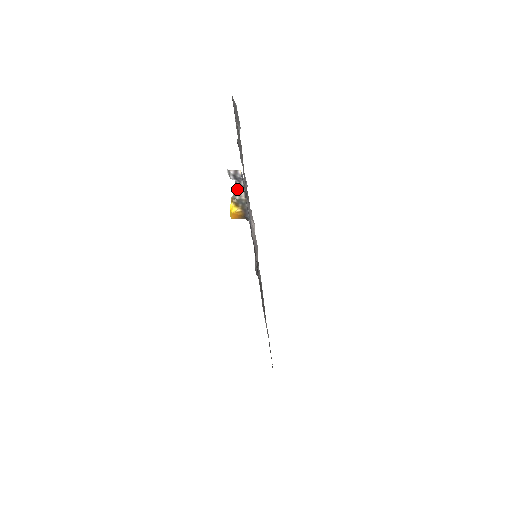
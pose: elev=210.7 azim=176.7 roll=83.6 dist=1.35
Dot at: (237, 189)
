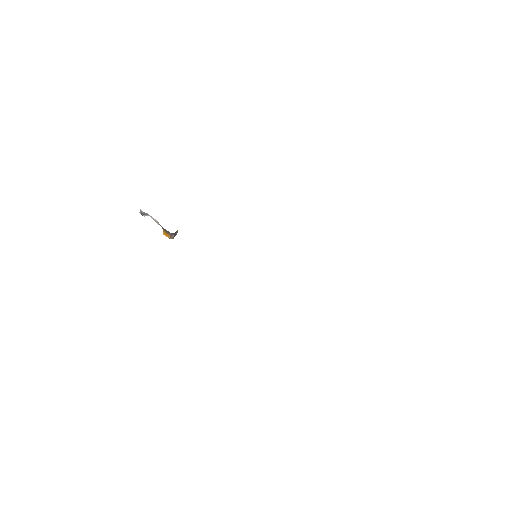
Dot at: (154, 220)
